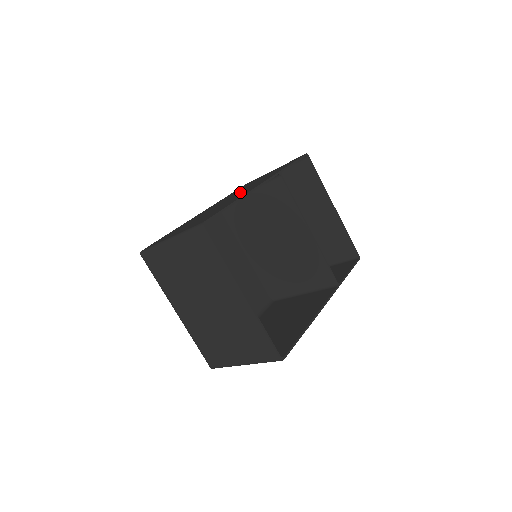
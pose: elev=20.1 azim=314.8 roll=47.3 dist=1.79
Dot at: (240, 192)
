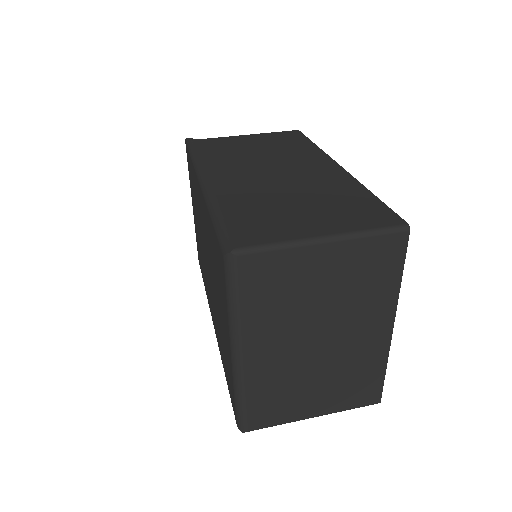
Dot at: (282, 166)
